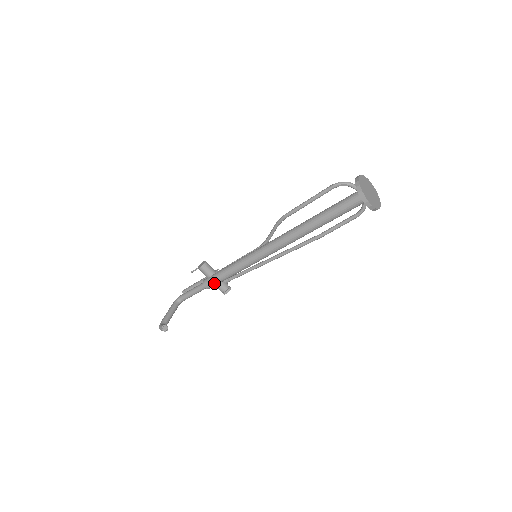
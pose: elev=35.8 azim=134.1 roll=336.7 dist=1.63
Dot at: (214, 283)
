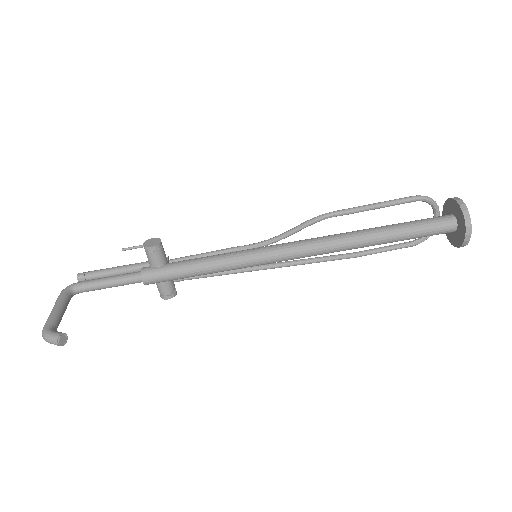
Dot at: (165, 278)
